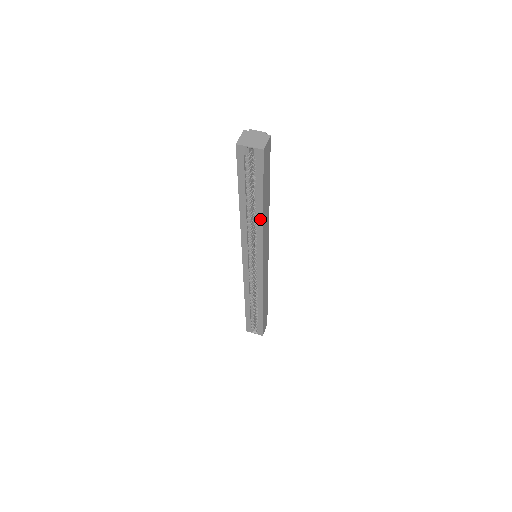
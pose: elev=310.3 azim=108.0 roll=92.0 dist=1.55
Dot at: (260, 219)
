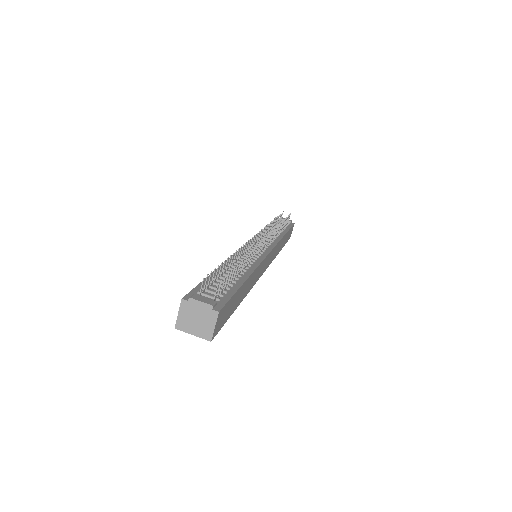
Dot at: occluded
